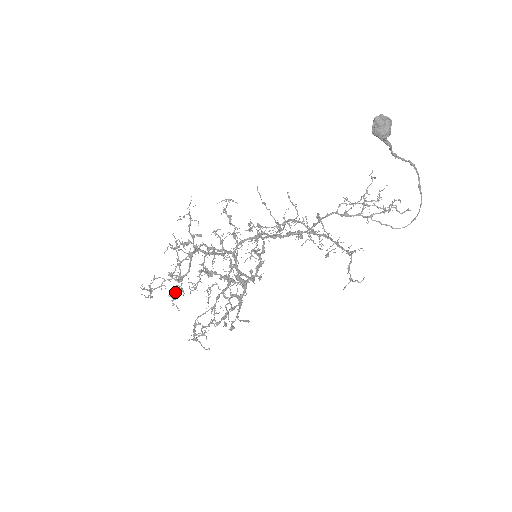
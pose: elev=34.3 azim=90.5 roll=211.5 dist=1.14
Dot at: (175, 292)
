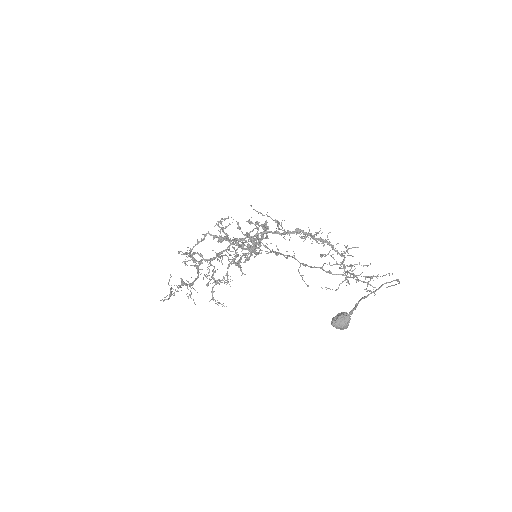
Dot at: (190, 291)
